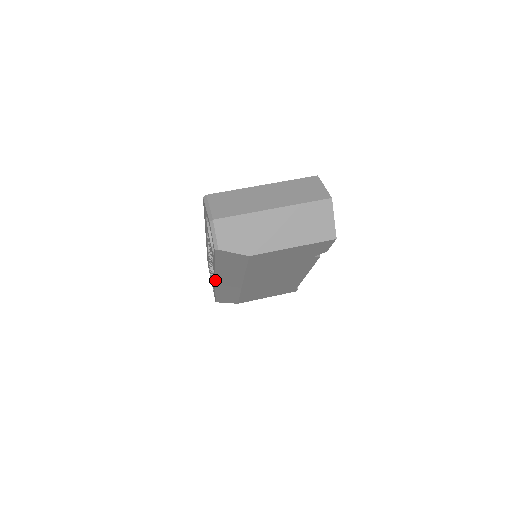
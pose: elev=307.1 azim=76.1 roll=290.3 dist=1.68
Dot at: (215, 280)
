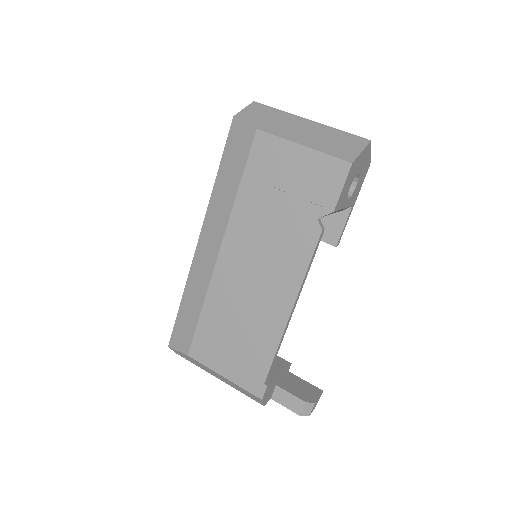
Dot at: (200, 235)
